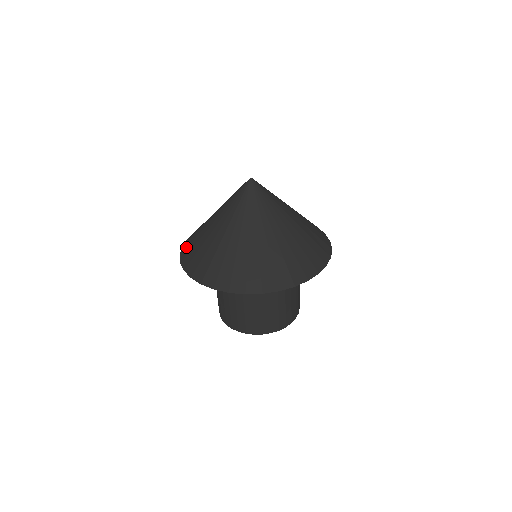
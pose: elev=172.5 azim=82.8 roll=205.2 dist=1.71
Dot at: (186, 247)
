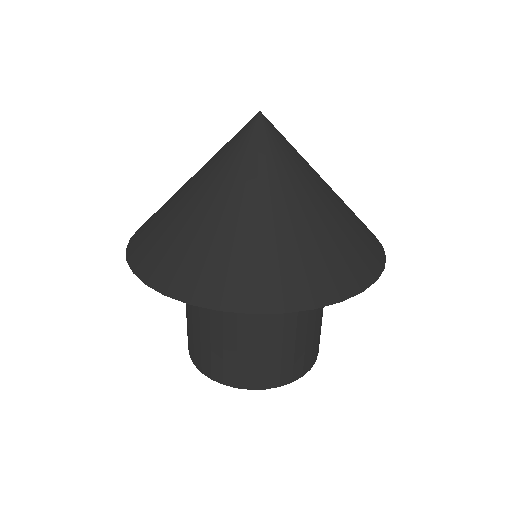
Dot at: occluded
